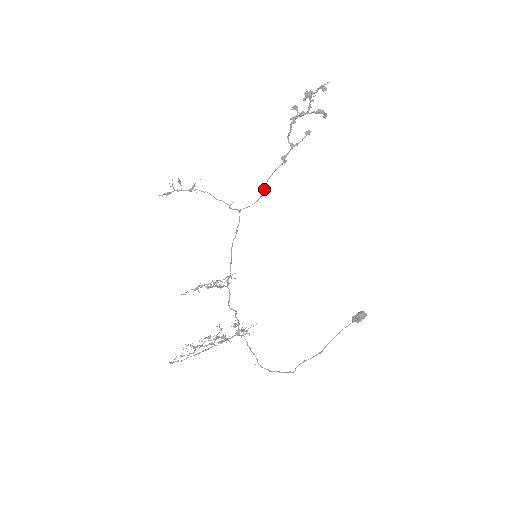
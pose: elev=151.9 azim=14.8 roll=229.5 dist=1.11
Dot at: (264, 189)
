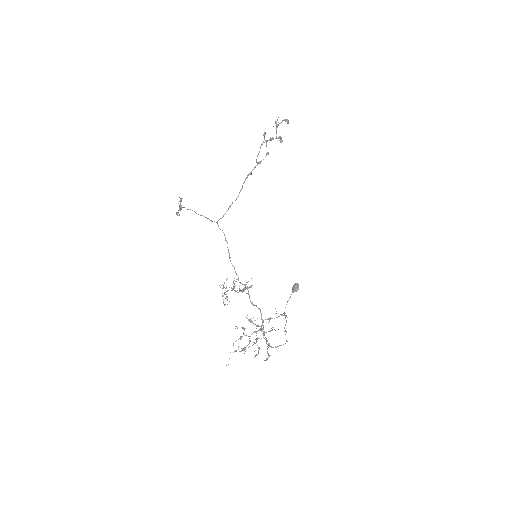
Dot at: occluded
